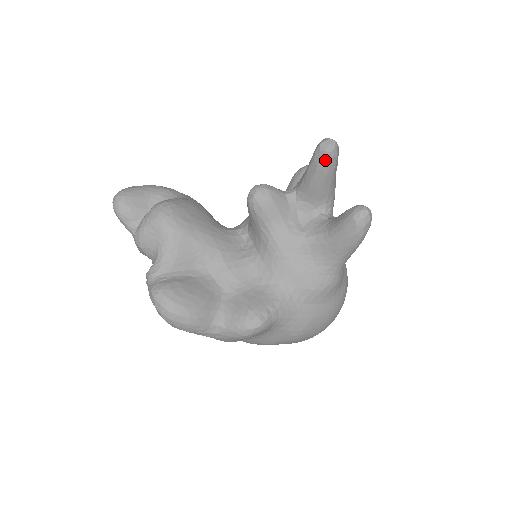
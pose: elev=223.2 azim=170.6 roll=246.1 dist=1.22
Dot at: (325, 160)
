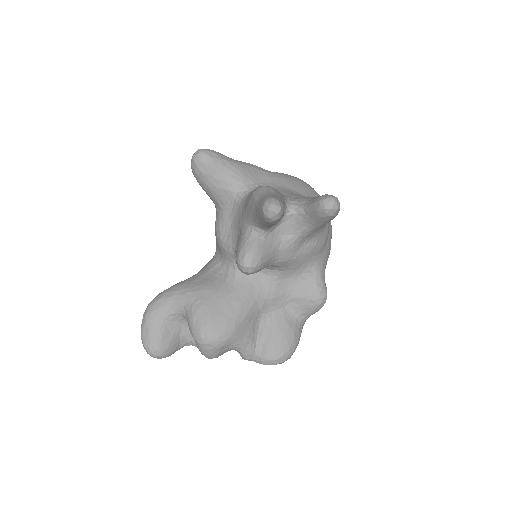
Dot at: occluded
